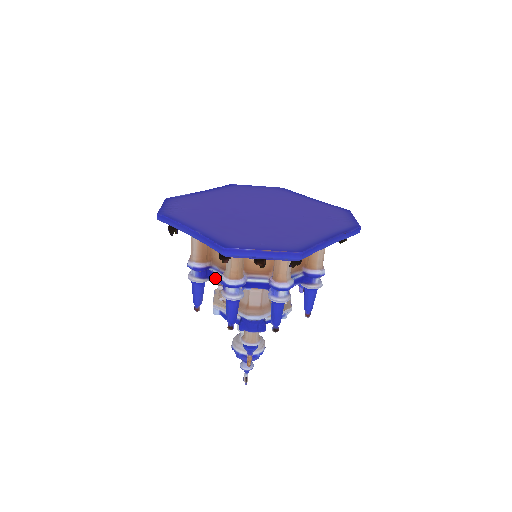
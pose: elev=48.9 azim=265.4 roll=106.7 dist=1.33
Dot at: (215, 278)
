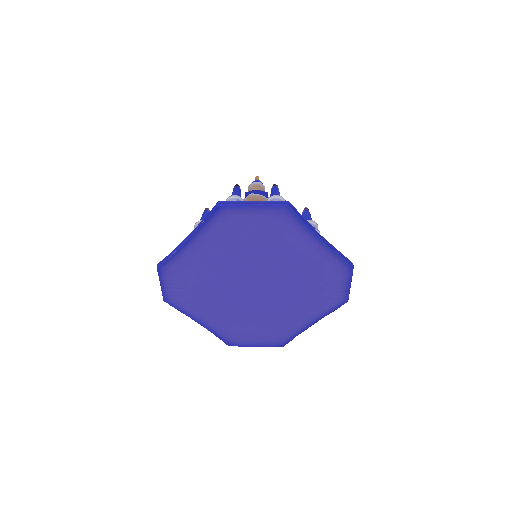
Dot at: occluded
